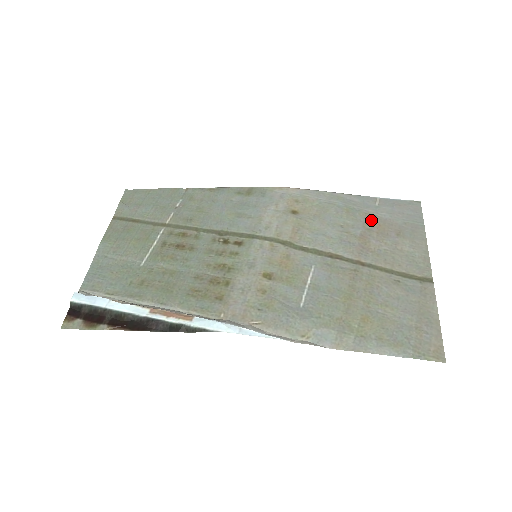
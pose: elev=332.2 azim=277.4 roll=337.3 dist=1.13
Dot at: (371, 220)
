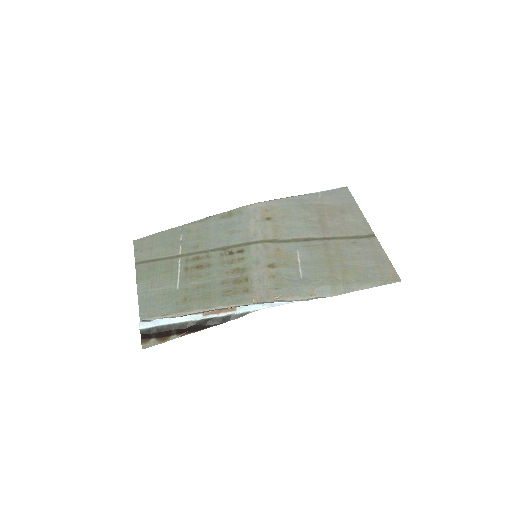
Dot at: (321, 208)
